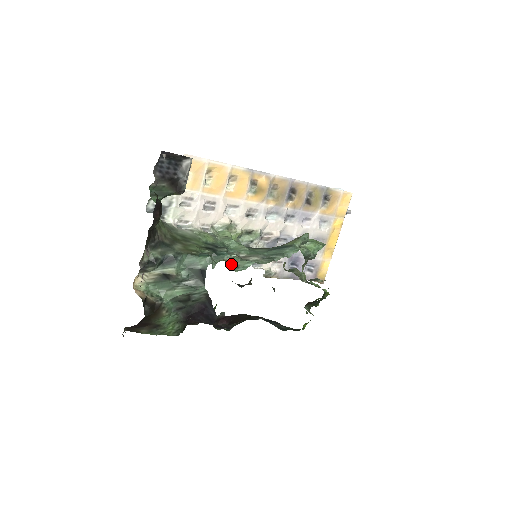
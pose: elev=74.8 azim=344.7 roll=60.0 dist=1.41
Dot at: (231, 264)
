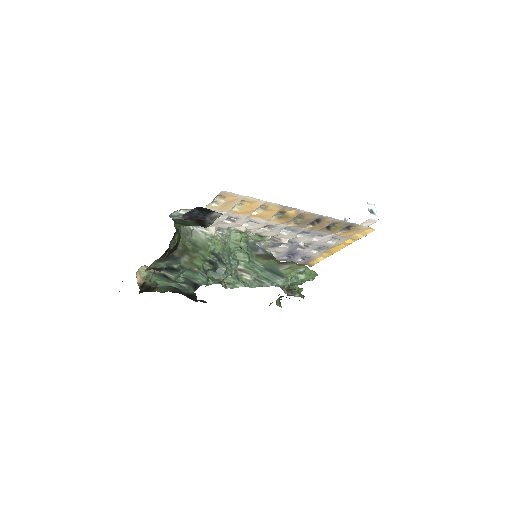
Dot at: (224, 280)
